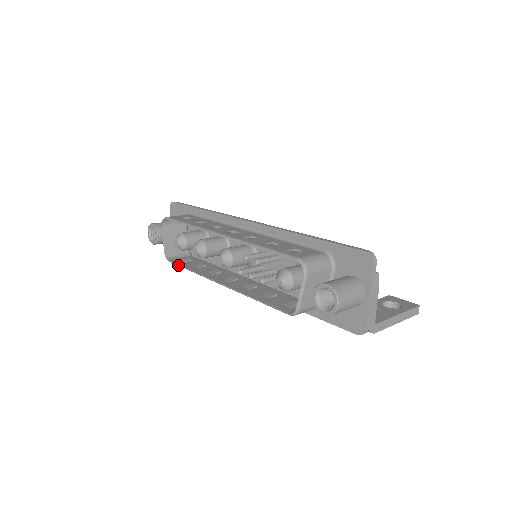
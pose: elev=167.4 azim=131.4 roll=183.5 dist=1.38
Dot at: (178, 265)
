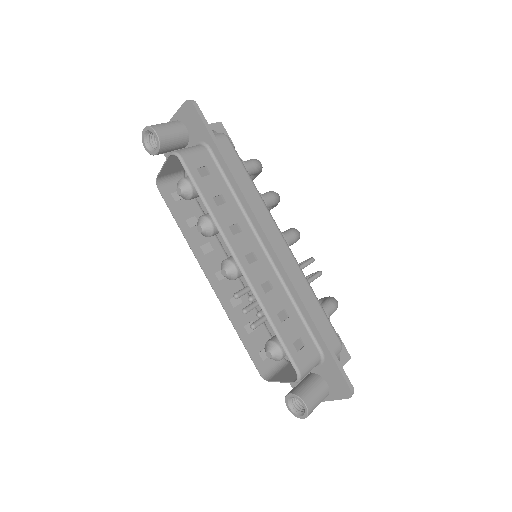
Dot at: occluded
